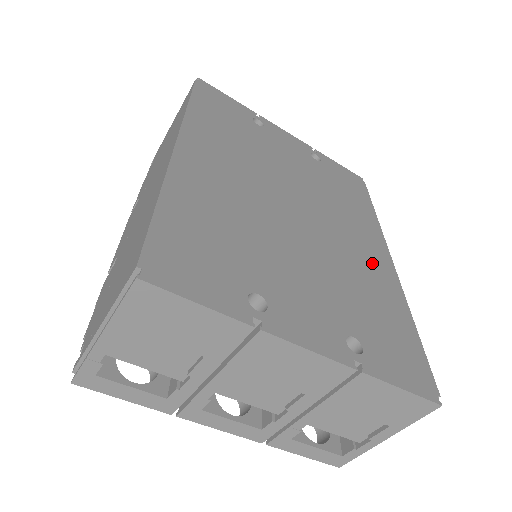
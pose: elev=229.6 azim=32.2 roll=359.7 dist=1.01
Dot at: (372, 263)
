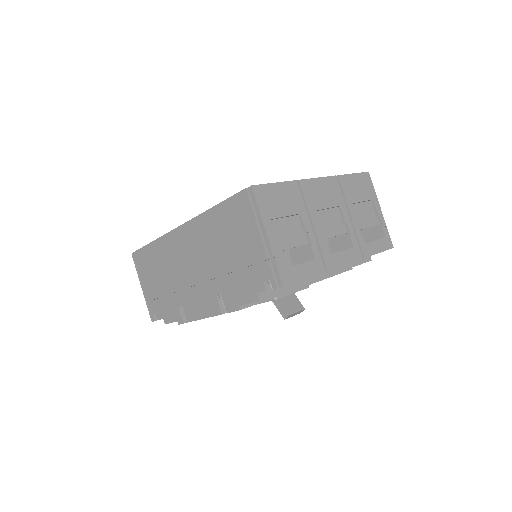
Dot at: occluded
